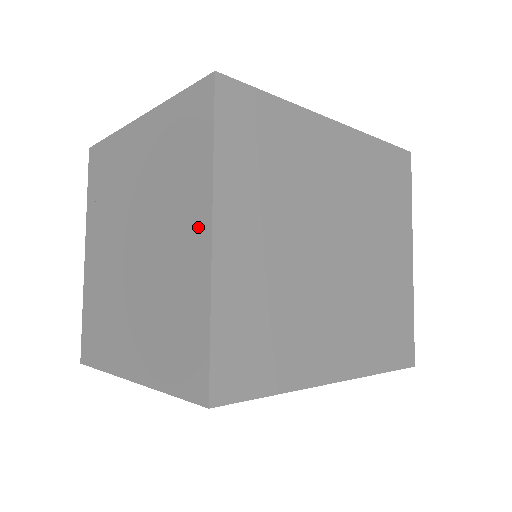
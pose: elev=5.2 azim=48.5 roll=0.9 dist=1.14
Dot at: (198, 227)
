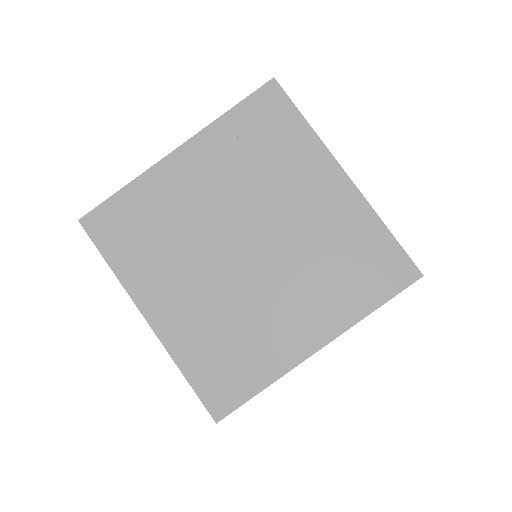
Dot at: (315, 331)
